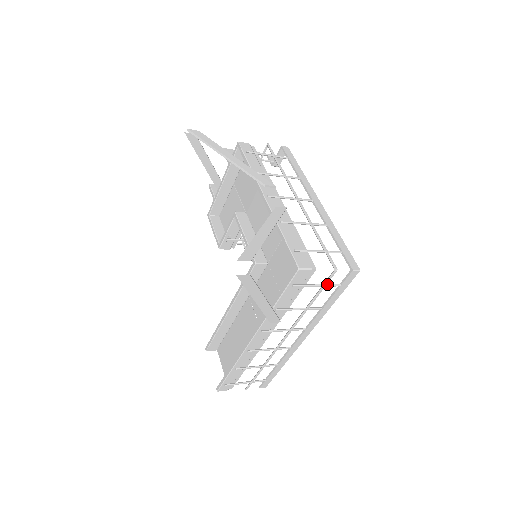
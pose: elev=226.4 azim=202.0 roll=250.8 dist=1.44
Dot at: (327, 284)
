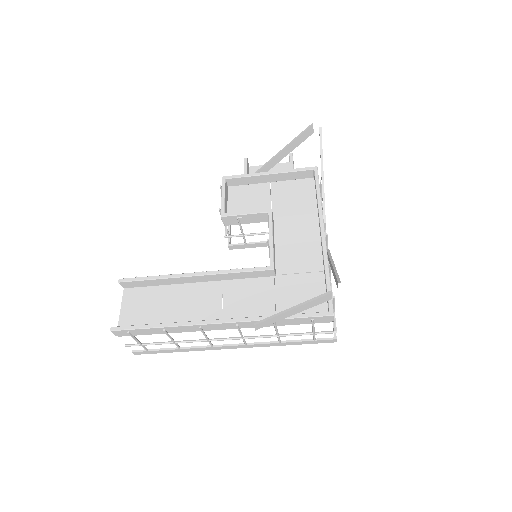
Dot at: (315, 334)
